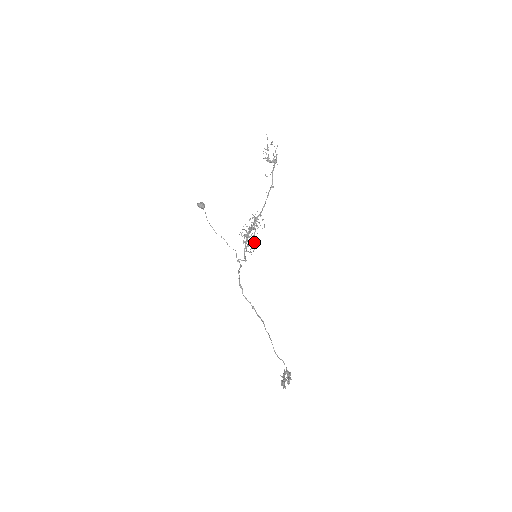
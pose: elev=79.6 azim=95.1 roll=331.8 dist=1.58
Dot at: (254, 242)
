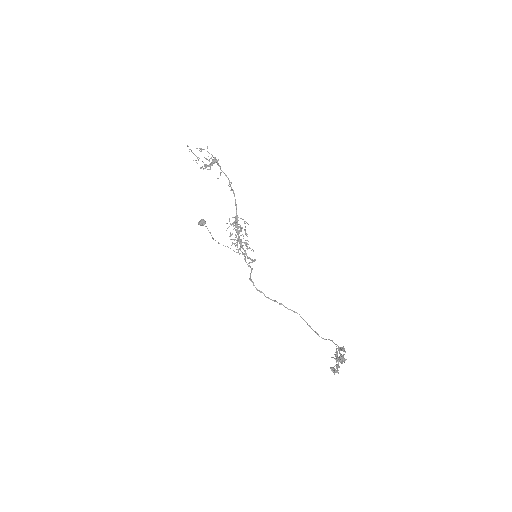
Dot at: (247, 244)
